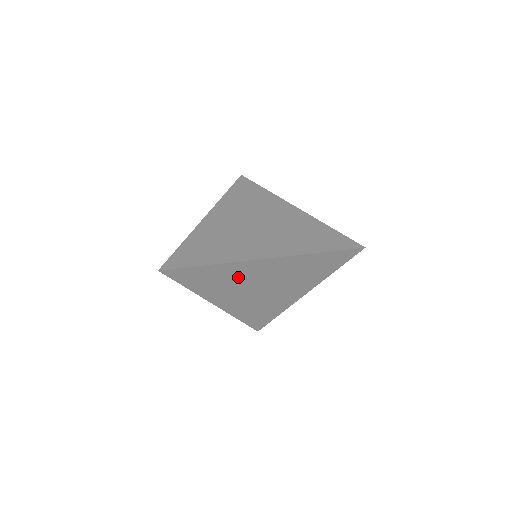
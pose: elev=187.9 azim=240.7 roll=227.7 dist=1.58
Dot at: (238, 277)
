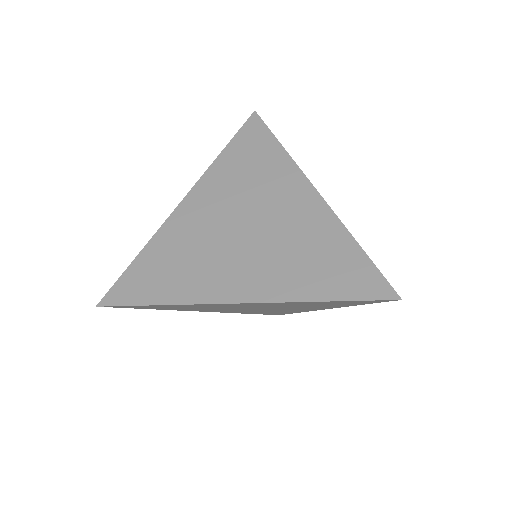
Dot at: occluded
